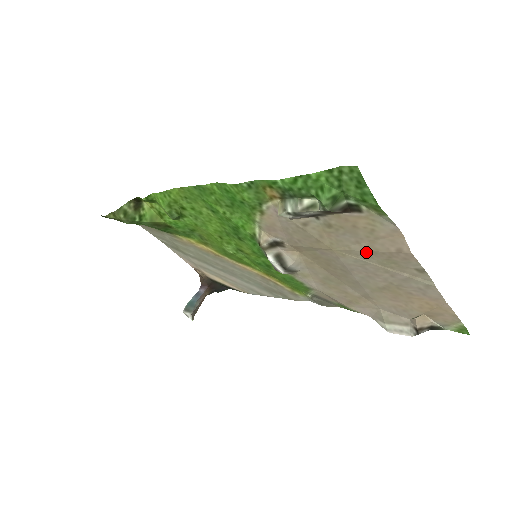
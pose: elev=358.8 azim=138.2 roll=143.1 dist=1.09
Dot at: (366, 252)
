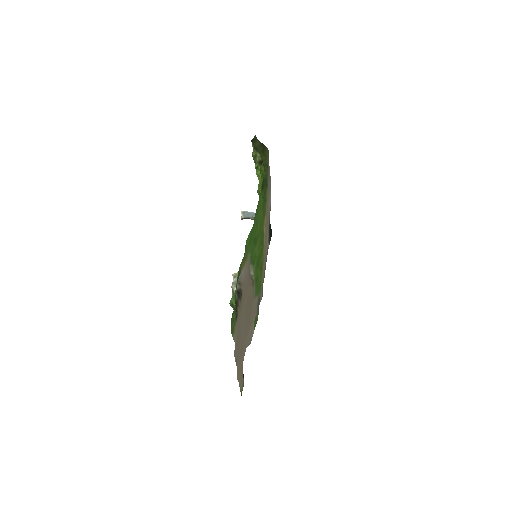
Dot at: (239, 328)
